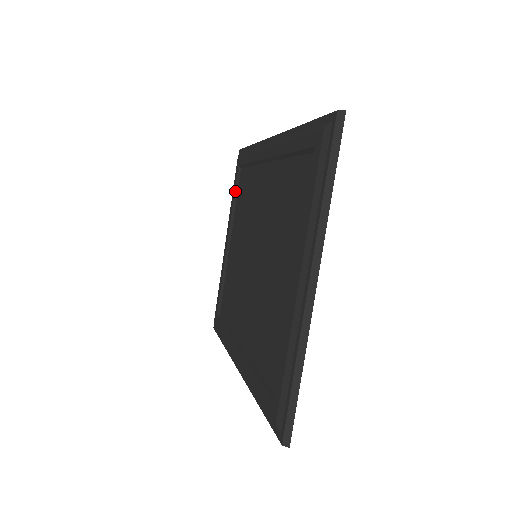
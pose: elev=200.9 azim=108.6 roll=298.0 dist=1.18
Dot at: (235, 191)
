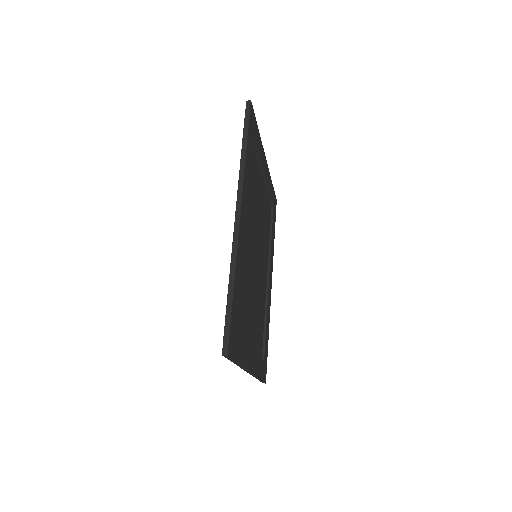
Dot at: occluded
